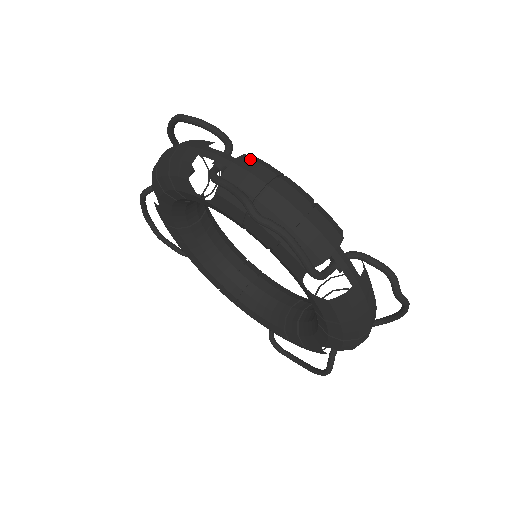
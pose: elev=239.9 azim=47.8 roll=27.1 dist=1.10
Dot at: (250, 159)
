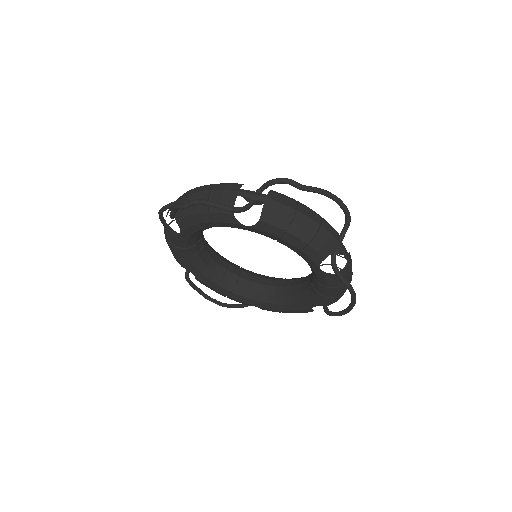
Dot at: occluded
